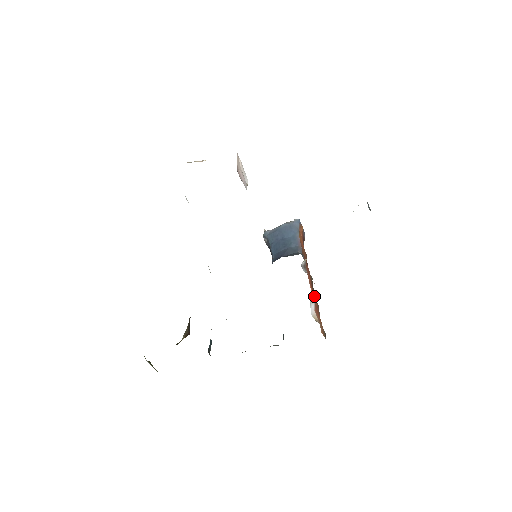
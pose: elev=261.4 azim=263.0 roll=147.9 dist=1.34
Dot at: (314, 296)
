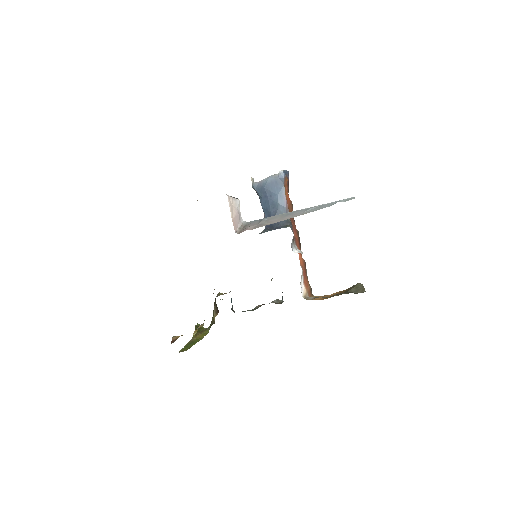
Dot at: occluded
